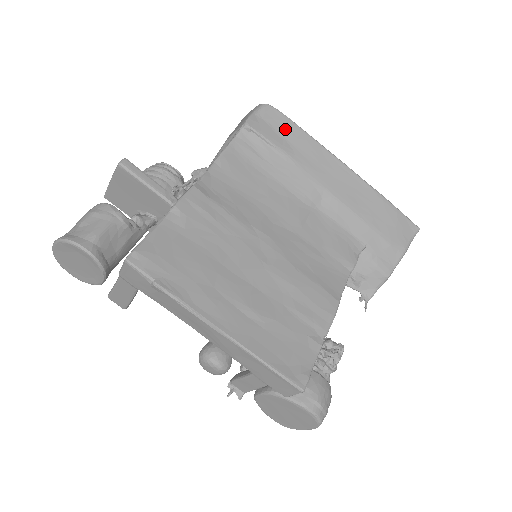
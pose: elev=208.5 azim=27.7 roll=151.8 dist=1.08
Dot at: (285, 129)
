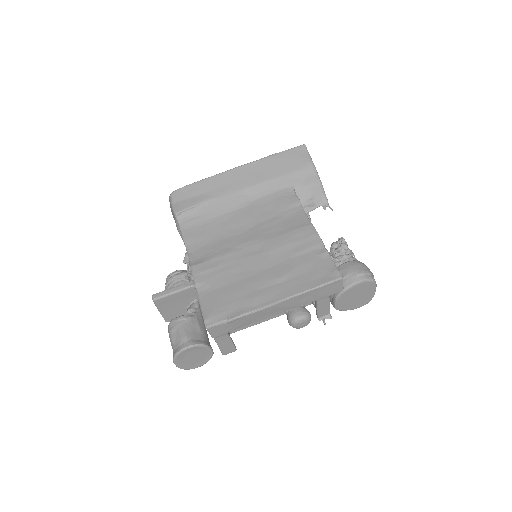
Dot at: (193, 192)
